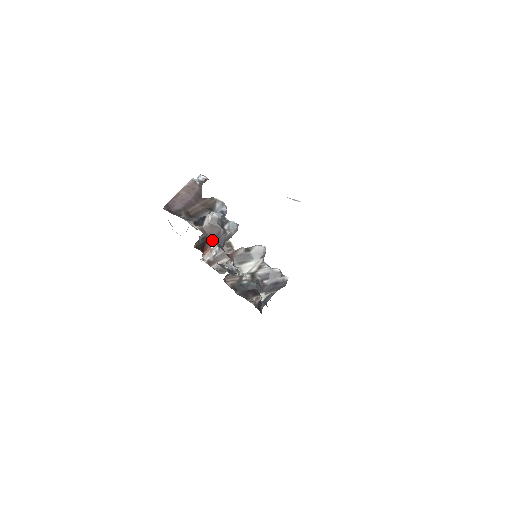
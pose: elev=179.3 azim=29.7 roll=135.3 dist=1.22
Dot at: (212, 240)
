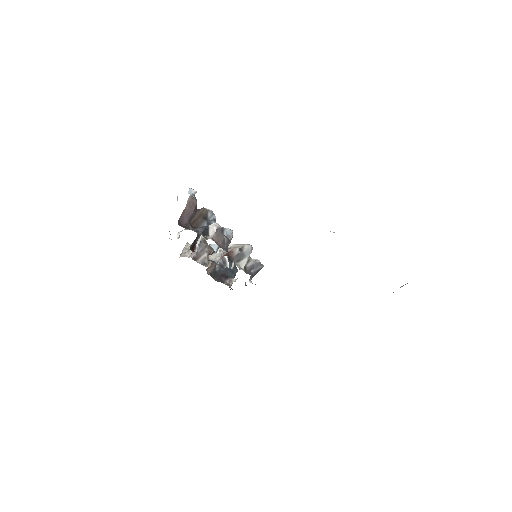
Dot at: (221, 247)
